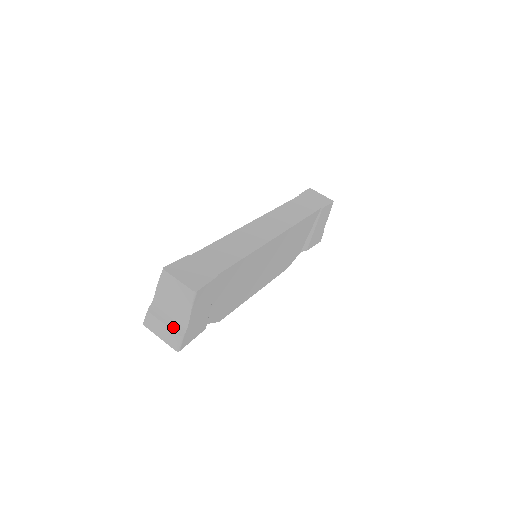
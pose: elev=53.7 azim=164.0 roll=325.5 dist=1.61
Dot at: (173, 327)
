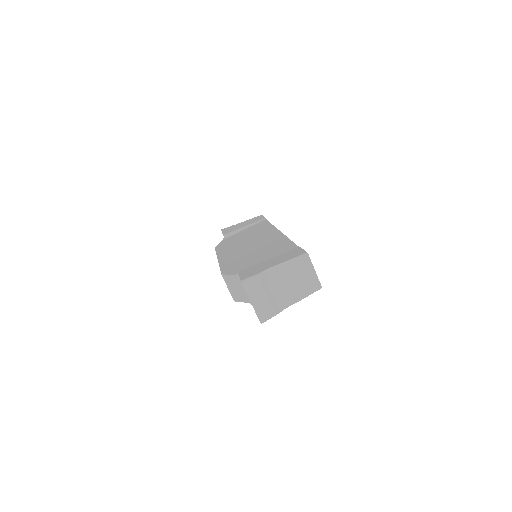
Dot at: (274, 302)
